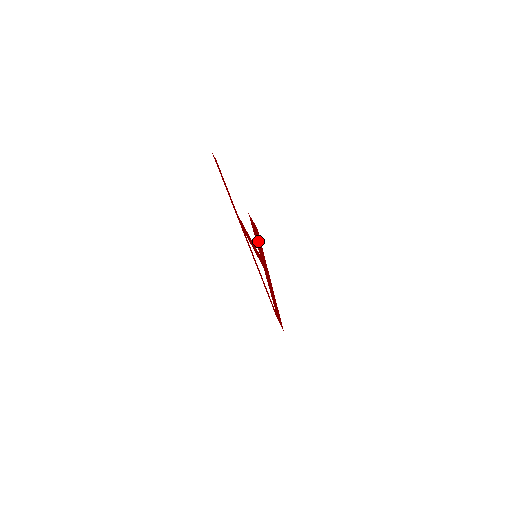
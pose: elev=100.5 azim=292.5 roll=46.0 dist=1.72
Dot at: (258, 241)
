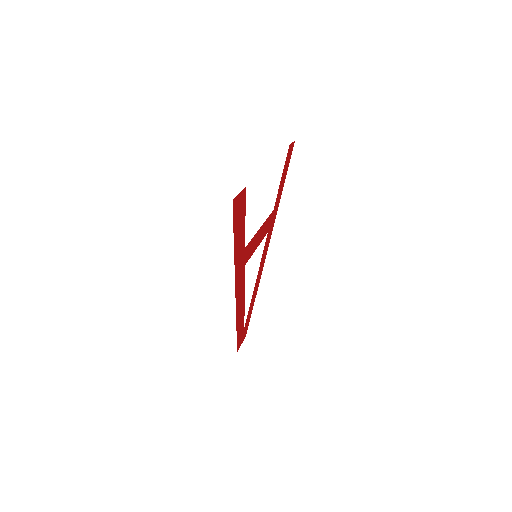
Dot at: (239, 223)
